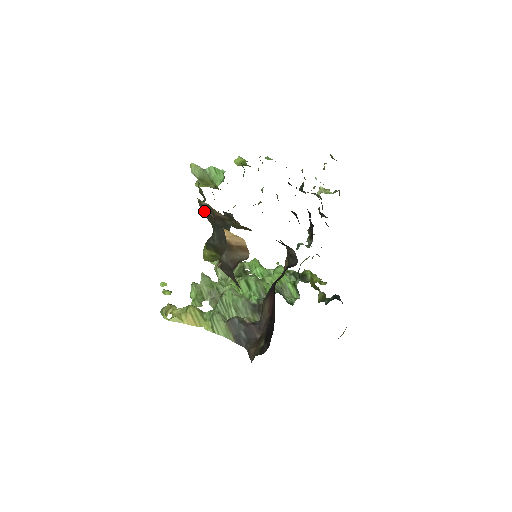
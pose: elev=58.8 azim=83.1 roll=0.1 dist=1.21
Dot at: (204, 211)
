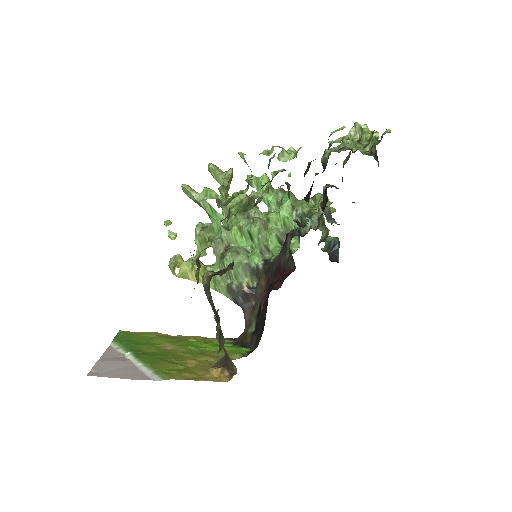
Dot at: occluded
